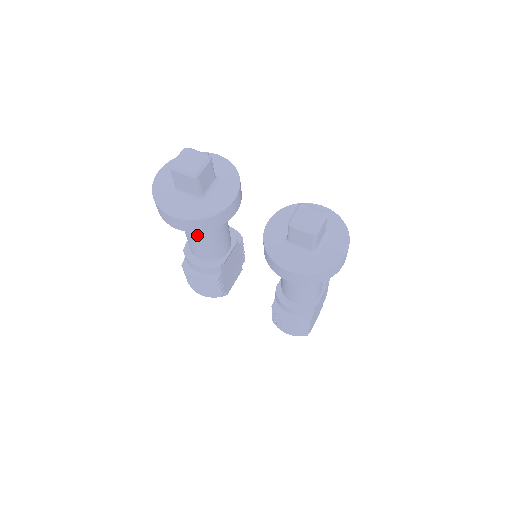
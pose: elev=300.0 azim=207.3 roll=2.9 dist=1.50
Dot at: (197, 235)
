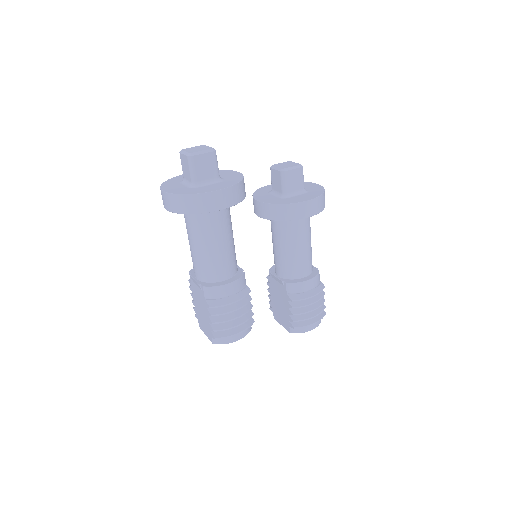
Dot at: (223, 234)
